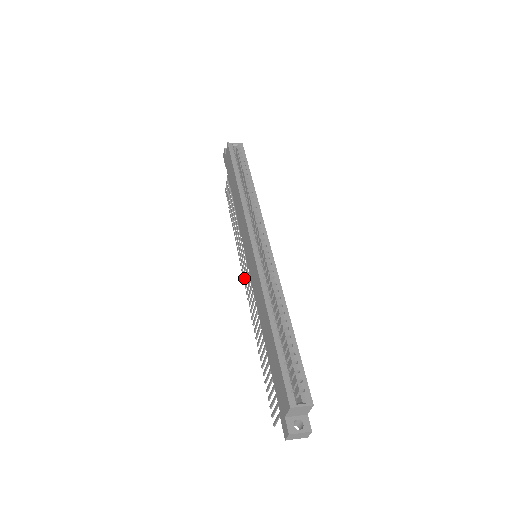
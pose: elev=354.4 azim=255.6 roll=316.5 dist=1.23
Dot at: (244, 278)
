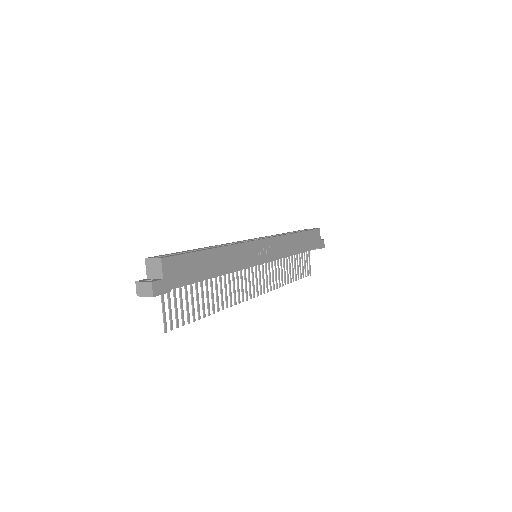
Dot at: (257, 291)
